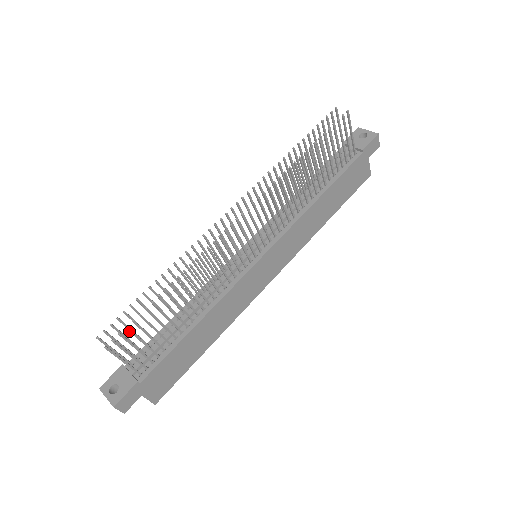
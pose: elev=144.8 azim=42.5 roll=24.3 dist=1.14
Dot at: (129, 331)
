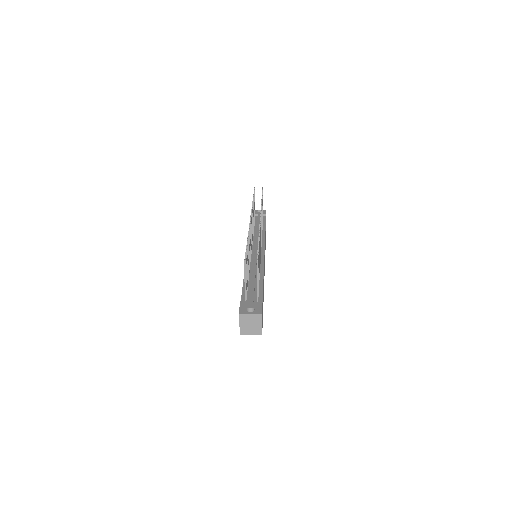
Dot at: (258, 256)
